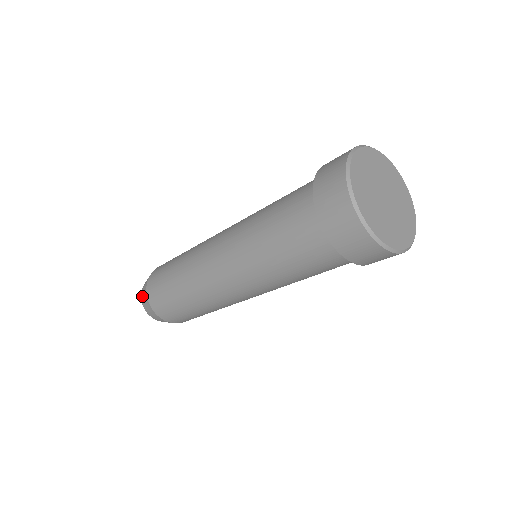
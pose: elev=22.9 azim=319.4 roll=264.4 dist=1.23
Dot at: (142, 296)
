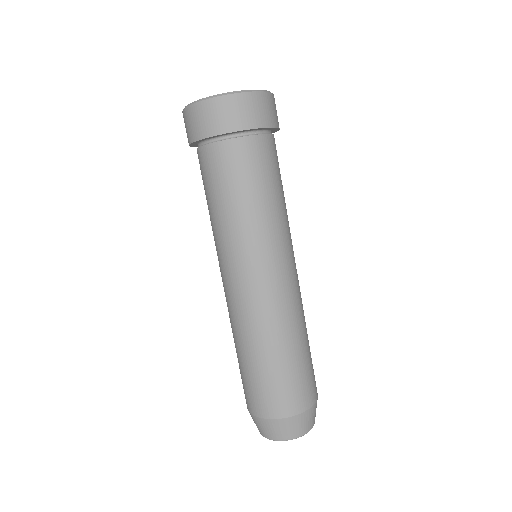
Dot at: (259, 430)
